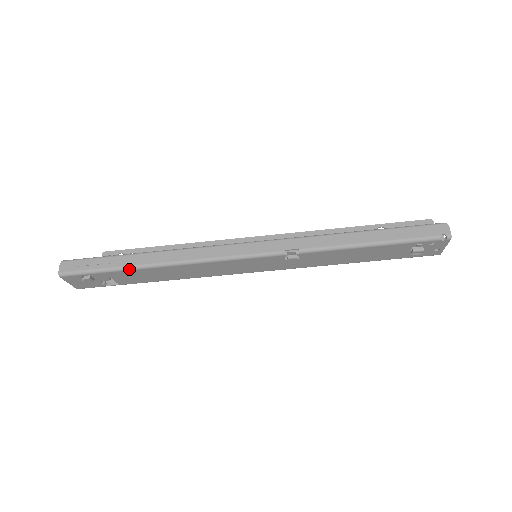
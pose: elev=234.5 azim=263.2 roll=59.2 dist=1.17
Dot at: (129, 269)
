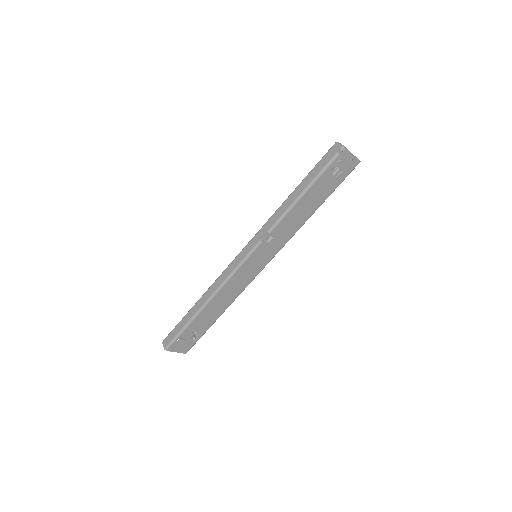
Dot at: (194, 318)
